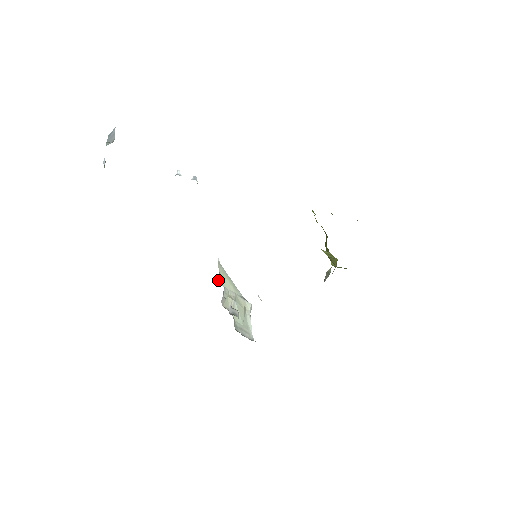
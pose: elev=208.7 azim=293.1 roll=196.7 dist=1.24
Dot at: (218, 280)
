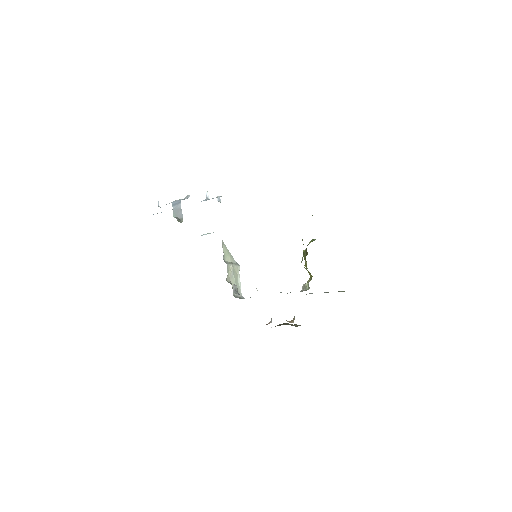
Dot at: (223, 259)
